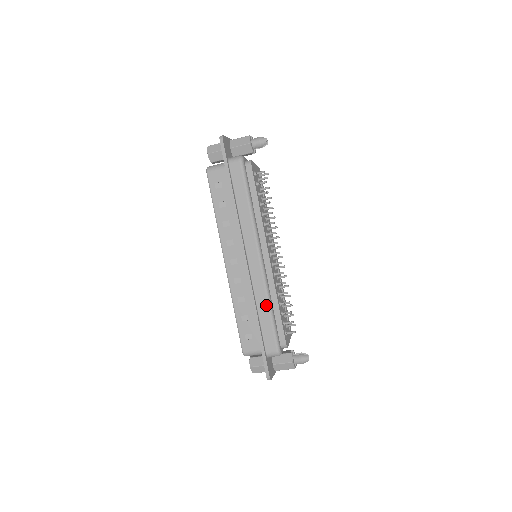
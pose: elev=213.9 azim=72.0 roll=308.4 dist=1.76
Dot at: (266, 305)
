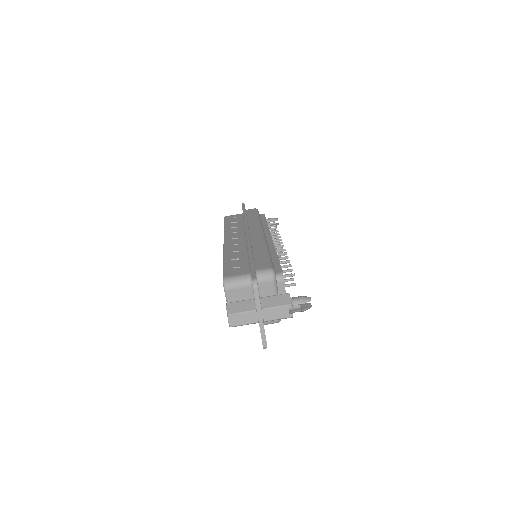
Dot at: (263, 248)
